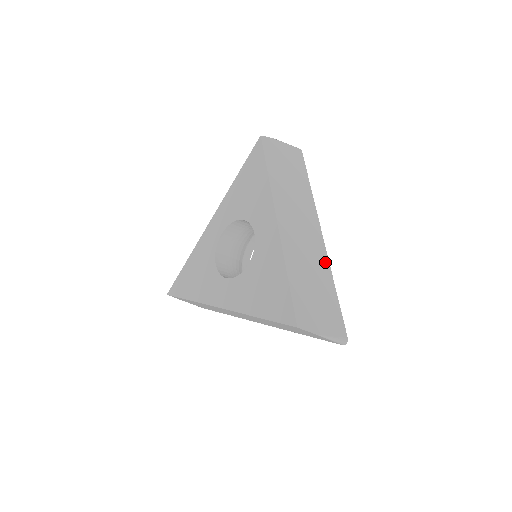
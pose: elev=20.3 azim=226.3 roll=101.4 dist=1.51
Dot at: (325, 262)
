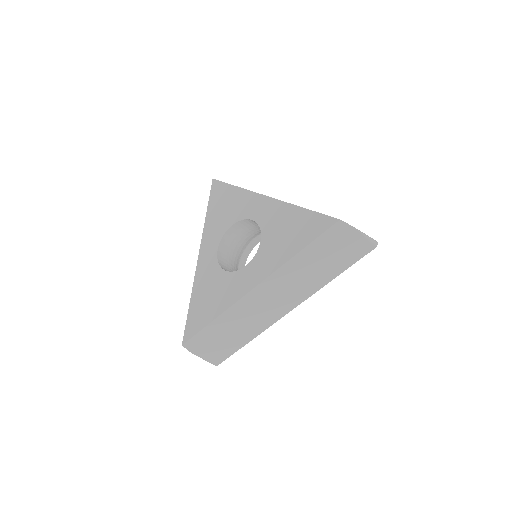
Dot at: occluded
